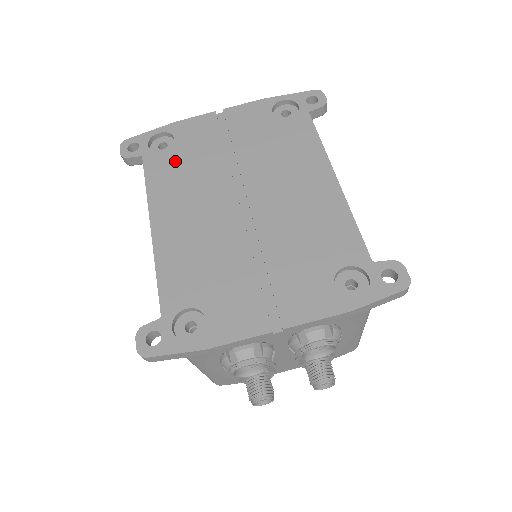
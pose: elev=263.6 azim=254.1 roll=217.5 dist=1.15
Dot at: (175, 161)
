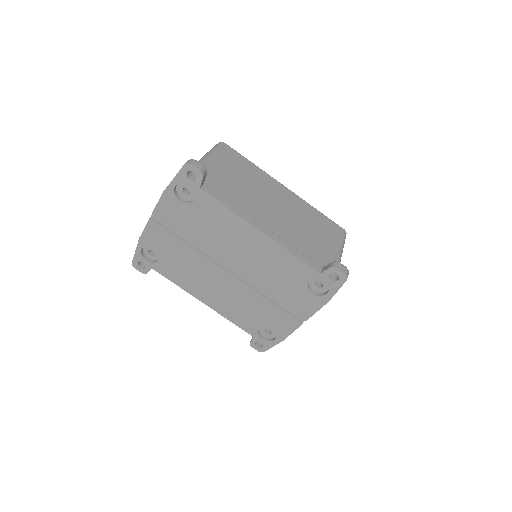
Dot at: (170, 264)
